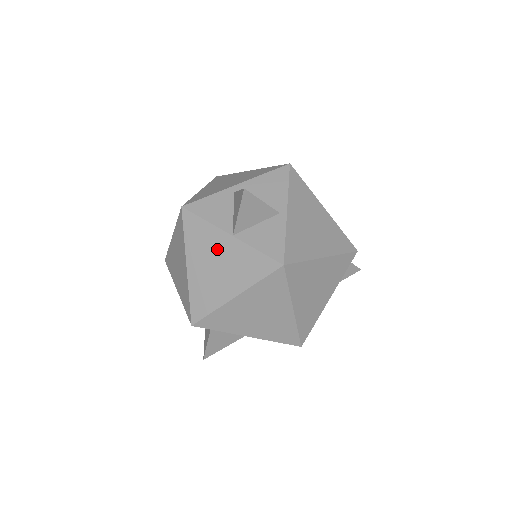
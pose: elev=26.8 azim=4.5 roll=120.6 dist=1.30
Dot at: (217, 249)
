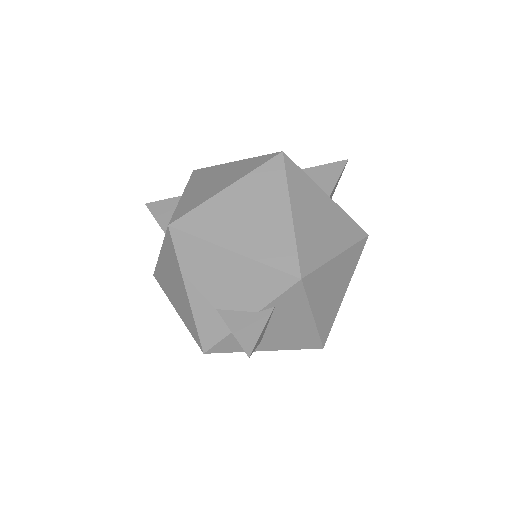
Dot at: (319, 204)
